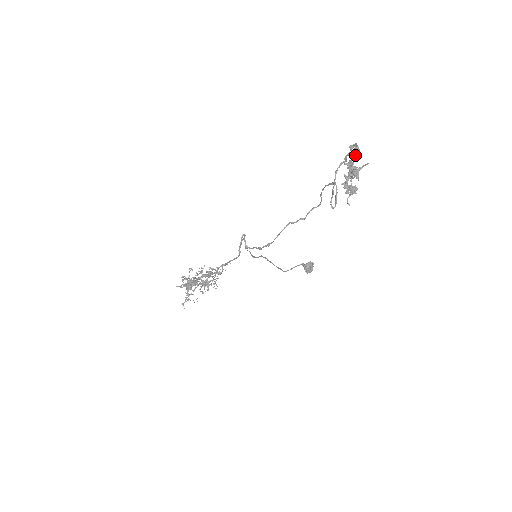
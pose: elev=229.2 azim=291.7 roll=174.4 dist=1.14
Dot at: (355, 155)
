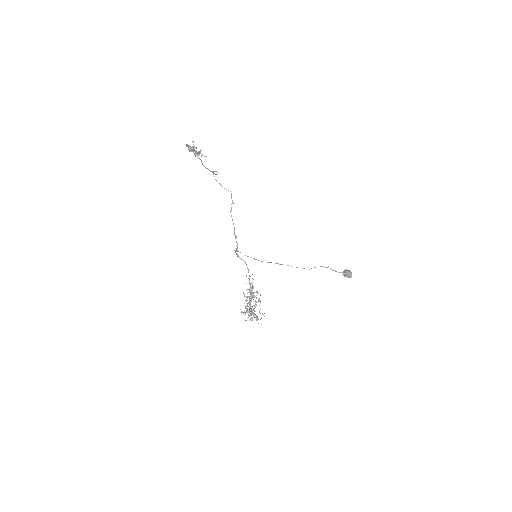
Dot at: (188, 146)
